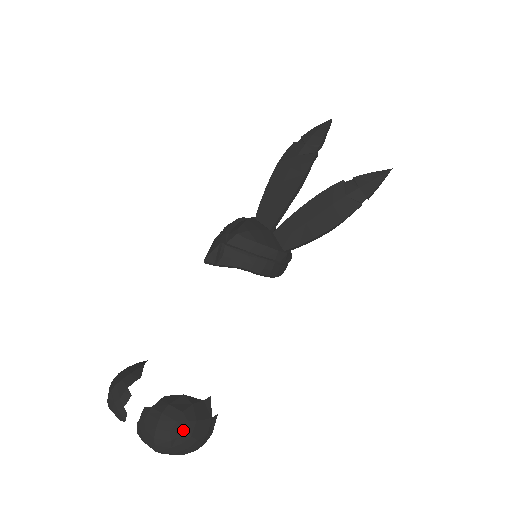
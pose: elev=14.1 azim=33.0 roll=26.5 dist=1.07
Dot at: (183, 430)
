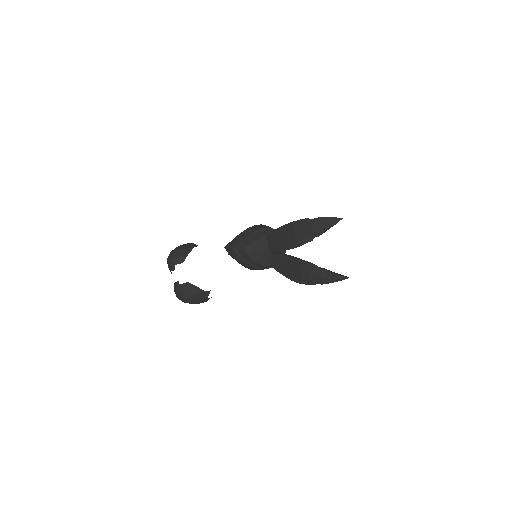
Dot at: (190, 301)
